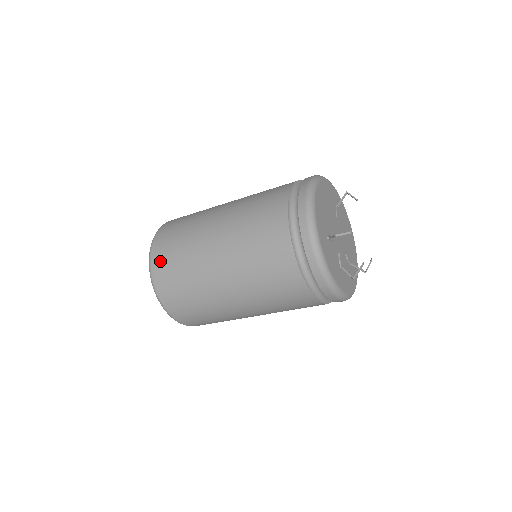
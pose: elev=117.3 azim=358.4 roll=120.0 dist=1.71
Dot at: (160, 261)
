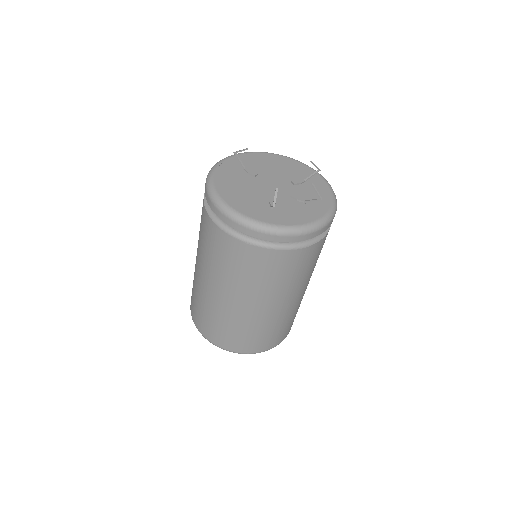
Dot at: (224, 342)
